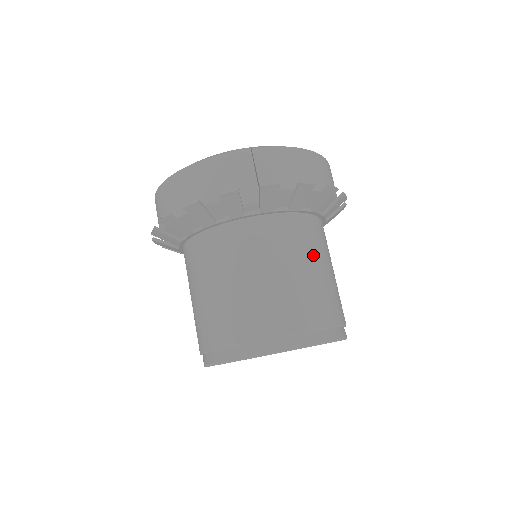
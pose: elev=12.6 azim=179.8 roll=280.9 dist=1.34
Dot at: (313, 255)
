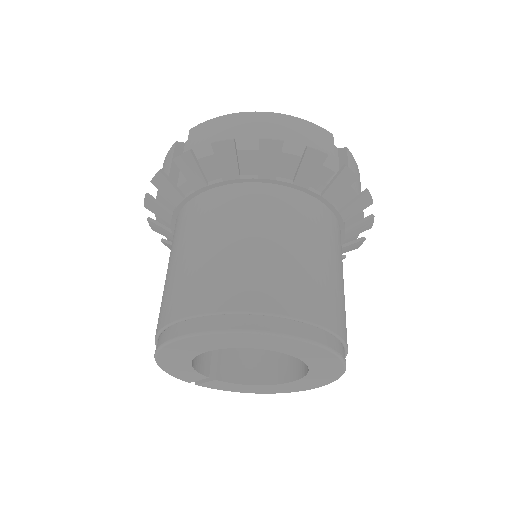
Dot at: (248, 226)
